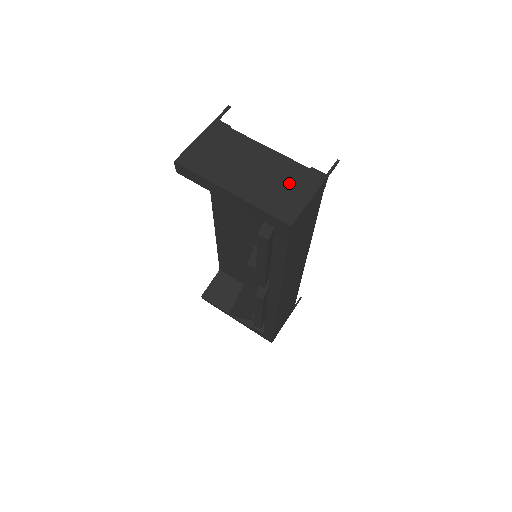
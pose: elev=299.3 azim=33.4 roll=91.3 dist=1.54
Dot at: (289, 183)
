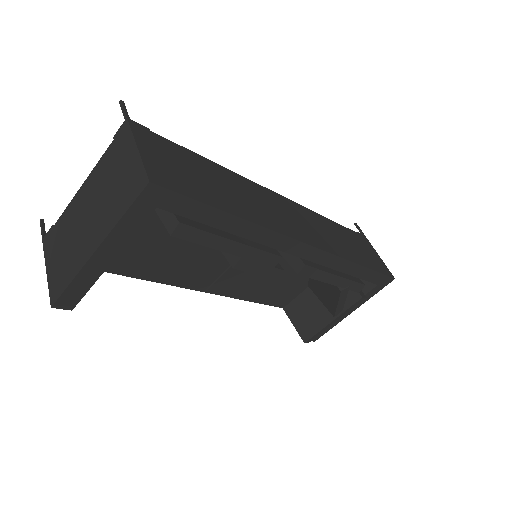
Dot at: (115, 171)
